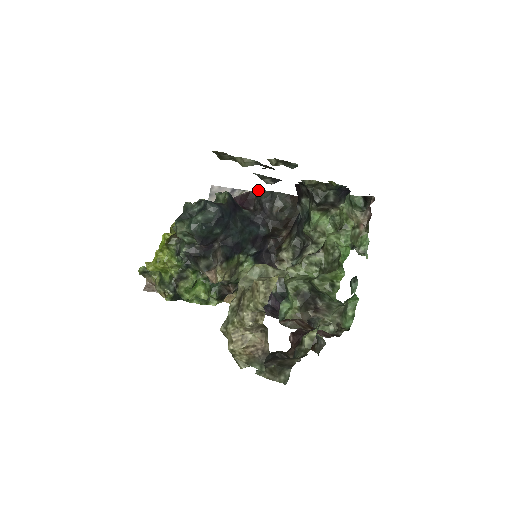
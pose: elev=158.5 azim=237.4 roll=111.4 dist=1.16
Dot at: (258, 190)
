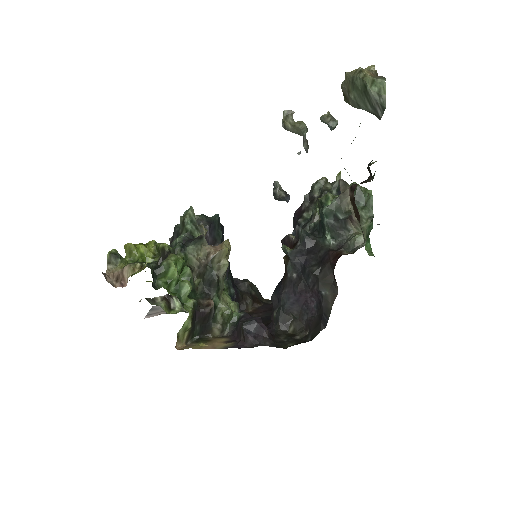
Dot at: occluded
